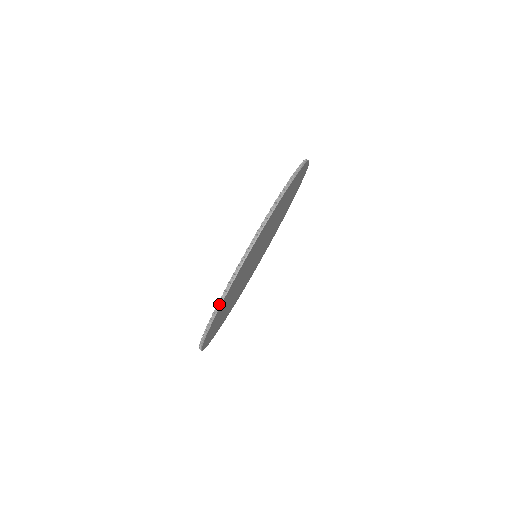
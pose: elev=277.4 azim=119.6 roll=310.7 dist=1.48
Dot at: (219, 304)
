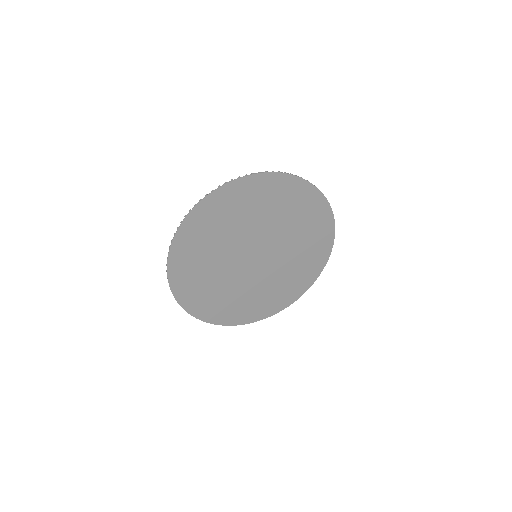
Dot at: (216, 192)
